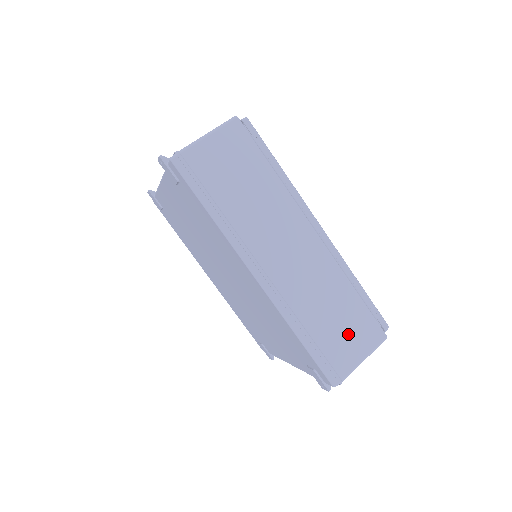
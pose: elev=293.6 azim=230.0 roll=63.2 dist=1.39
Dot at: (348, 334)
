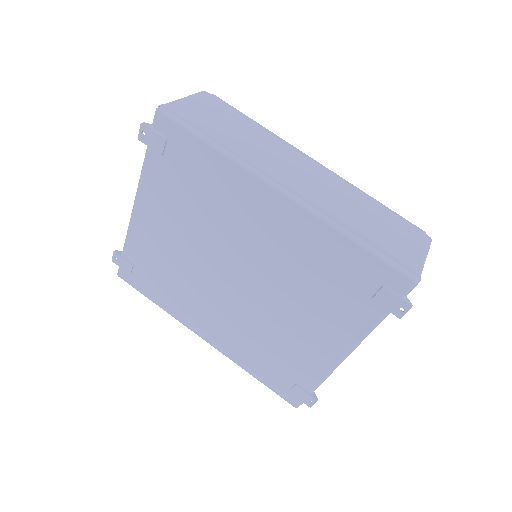
Dot at: (395, 235)
